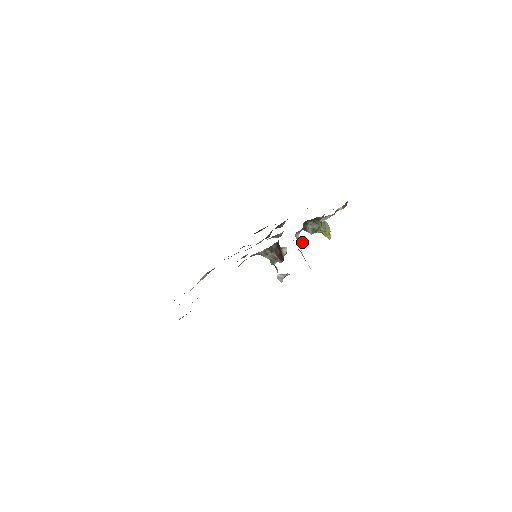
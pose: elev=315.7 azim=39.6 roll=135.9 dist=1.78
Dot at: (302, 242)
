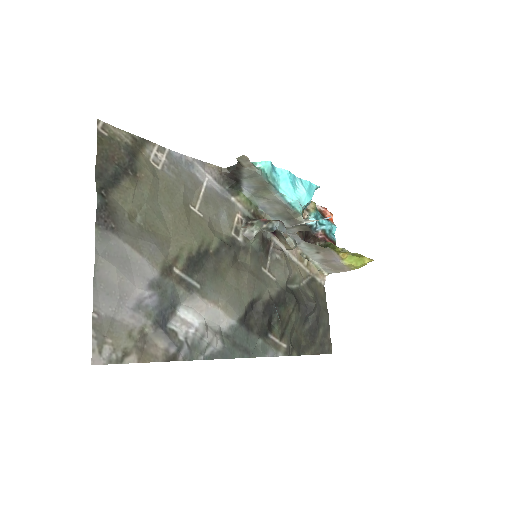
Dot at: (304, 229)
